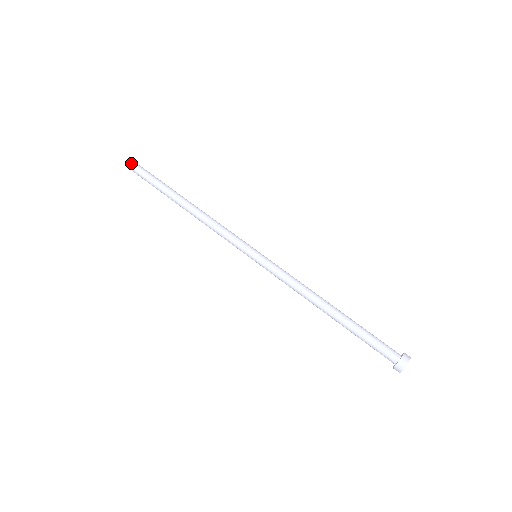
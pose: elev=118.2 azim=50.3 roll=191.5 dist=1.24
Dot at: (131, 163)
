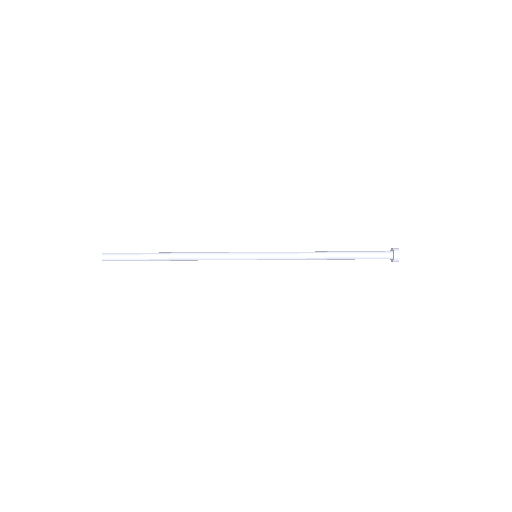
Dot at: (106, 255)
